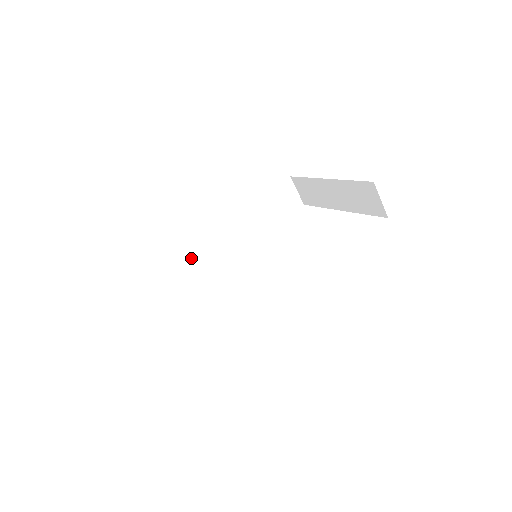
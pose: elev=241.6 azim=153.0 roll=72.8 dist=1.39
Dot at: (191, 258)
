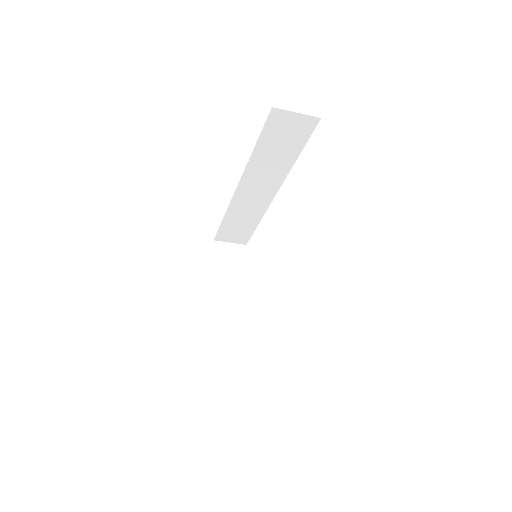
Dot at: (234, 212)
